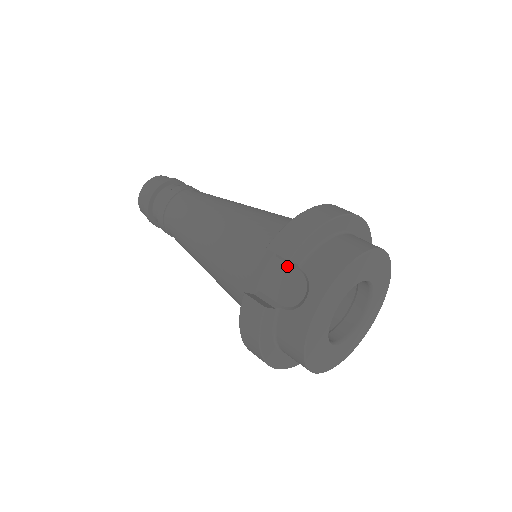
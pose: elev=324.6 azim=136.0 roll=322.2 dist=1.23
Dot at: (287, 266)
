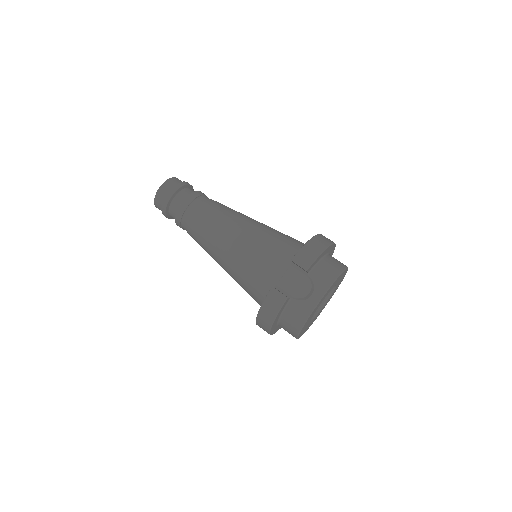
Dot at: (298, 272)
